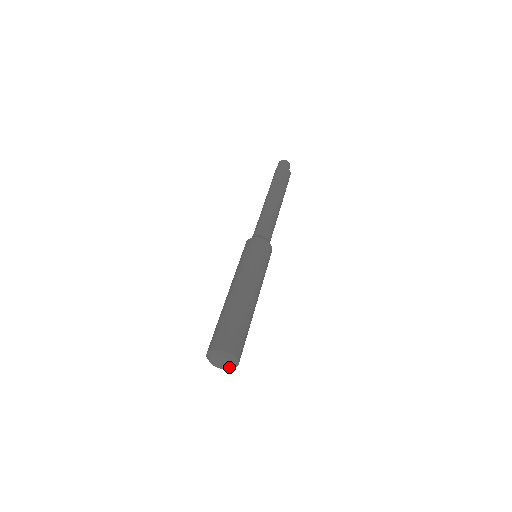
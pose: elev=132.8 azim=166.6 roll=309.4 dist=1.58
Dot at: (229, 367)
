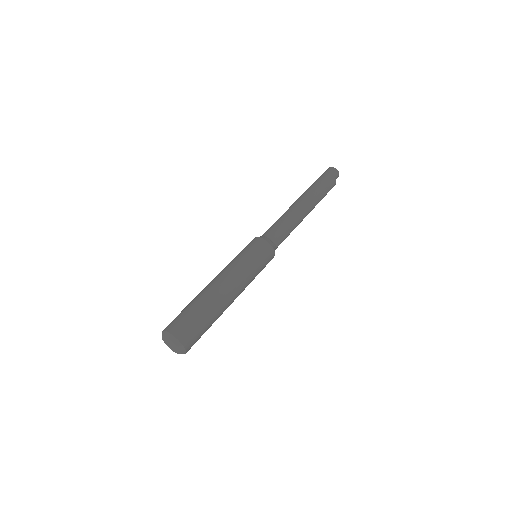
Dot at: (178, 351)
